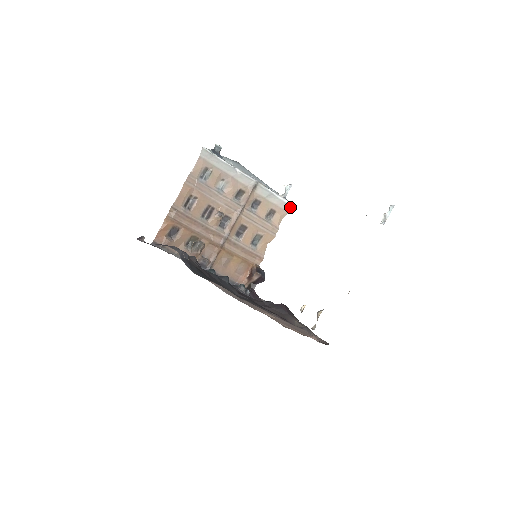
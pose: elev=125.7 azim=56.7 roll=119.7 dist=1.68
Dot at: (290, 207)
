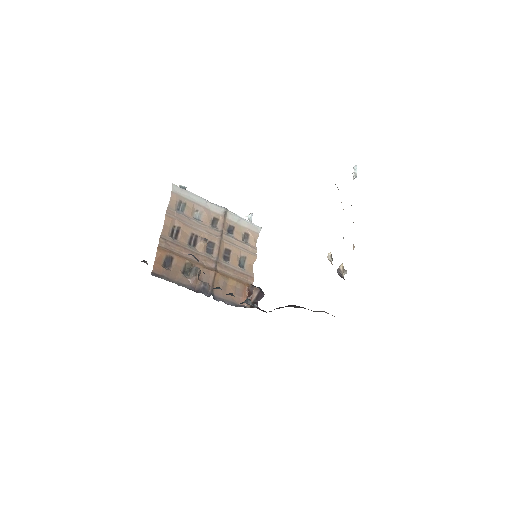
Dot at: (259, 229)
